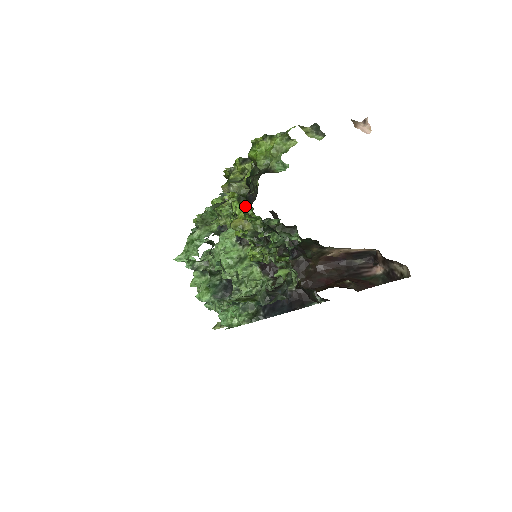
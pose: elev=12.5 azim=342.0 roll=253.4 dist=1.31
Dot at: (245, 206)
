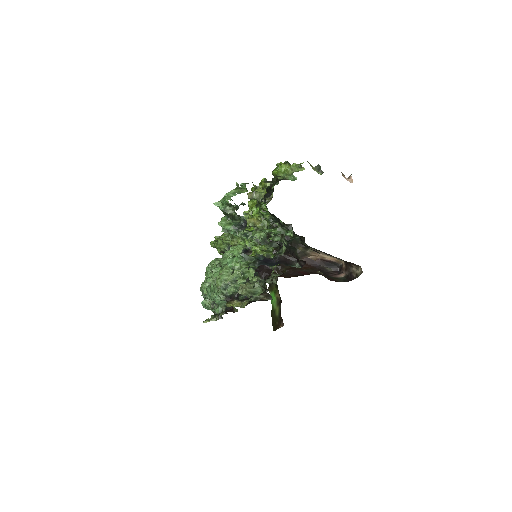
Dot at: (261, 204)
